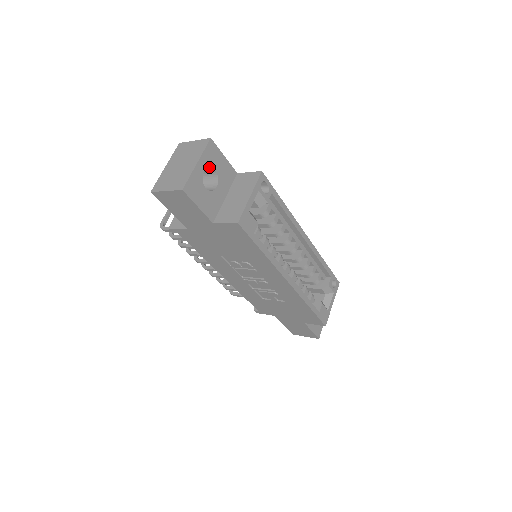
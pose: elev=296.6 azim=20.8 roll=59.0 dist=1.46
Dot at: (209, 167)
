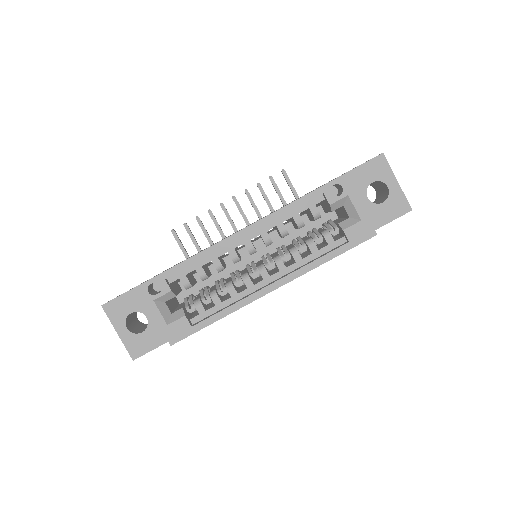
Dot at: (126, 319)
